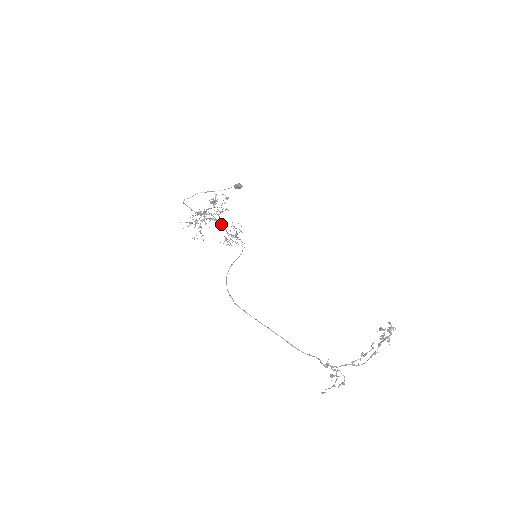
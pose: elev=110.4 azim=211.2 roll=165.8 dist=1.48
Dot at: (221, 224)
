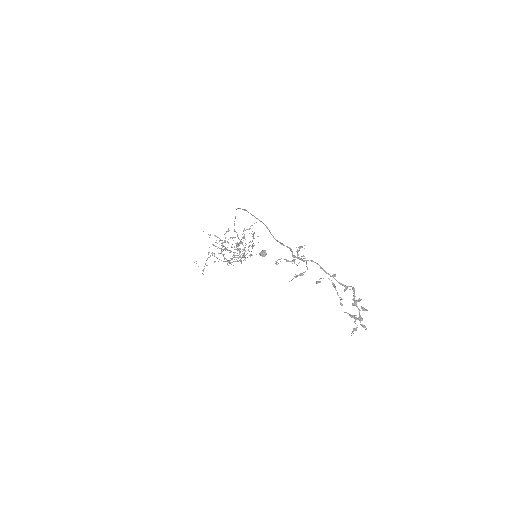
Dot at: occluded
